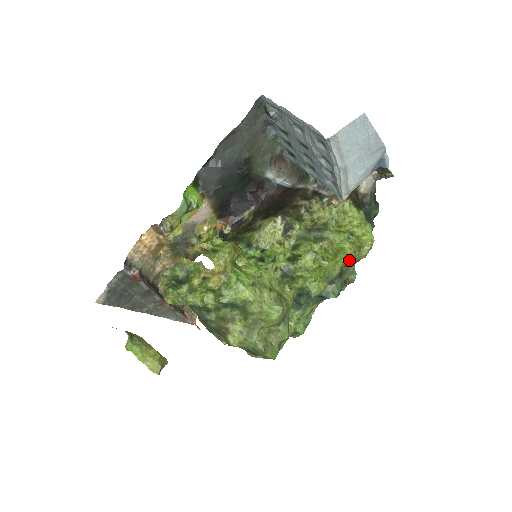
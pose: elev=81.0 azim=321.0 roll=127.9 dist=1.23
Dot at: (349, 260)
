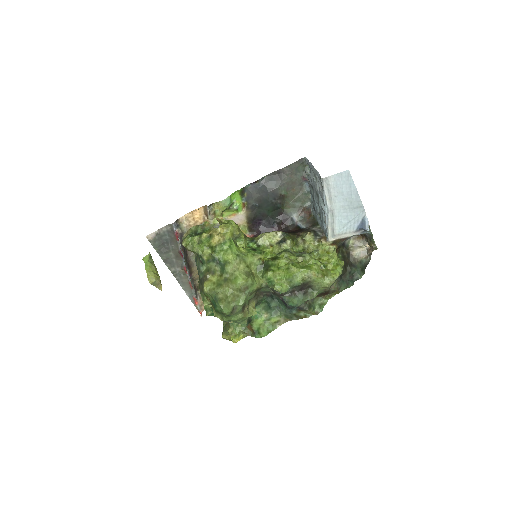
Dot at: (312, 278)
